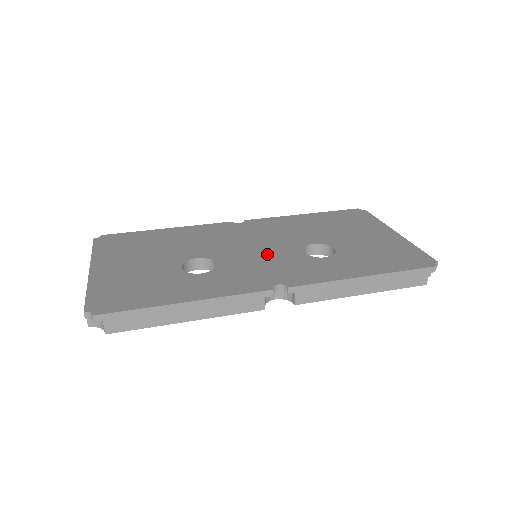
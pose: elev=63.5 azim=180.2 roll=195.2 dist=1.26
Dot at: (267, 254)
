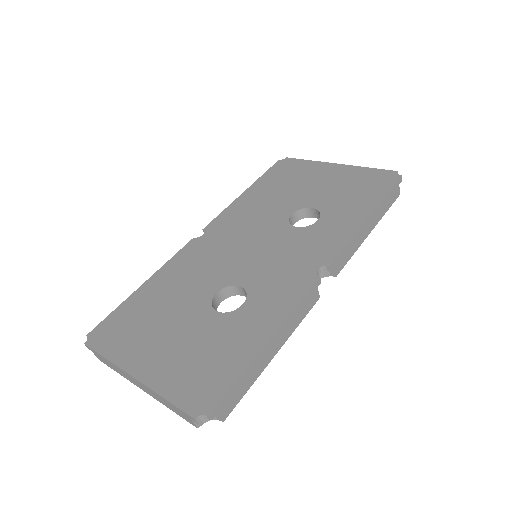
Dot at: (270, 248)
